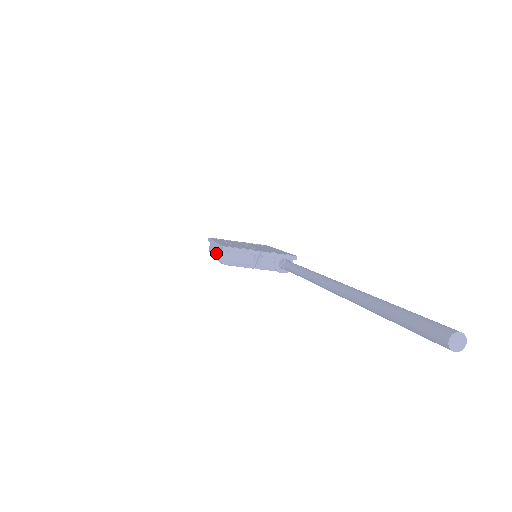
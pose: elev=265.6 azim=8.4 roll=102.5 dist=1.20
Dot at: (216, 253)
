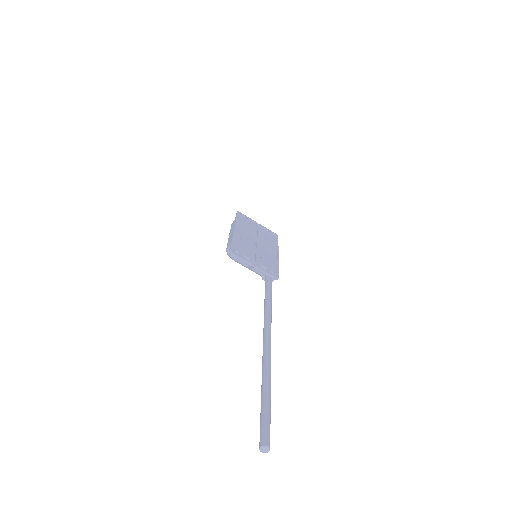
Dot at: (228, 243)
